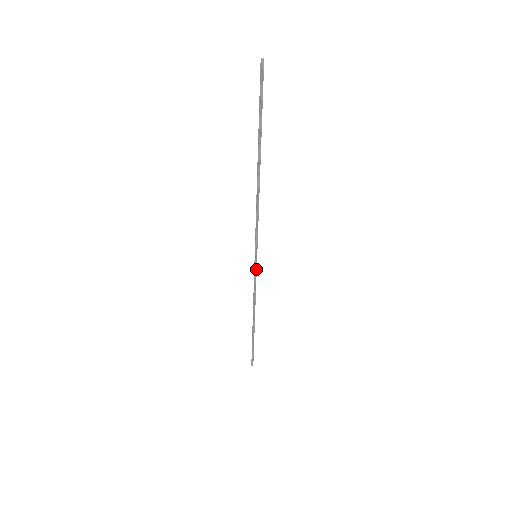
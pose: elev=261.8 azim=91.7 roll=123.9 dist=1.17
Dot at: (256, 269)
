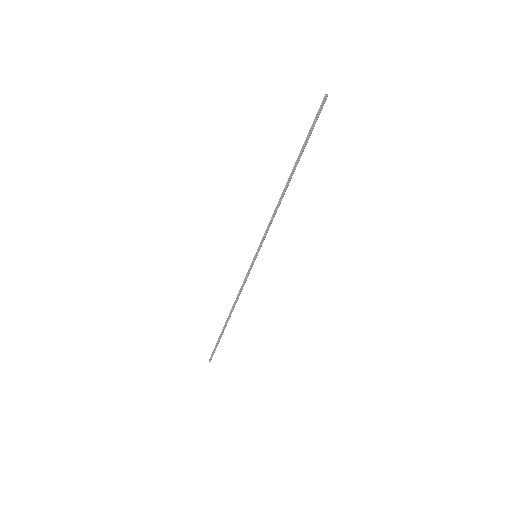
Dot at: (251, 268)
